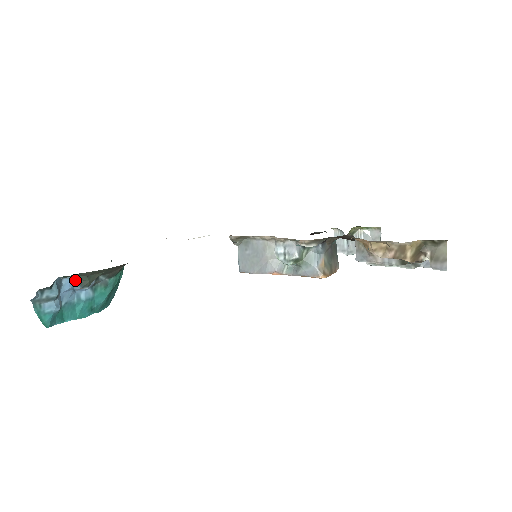
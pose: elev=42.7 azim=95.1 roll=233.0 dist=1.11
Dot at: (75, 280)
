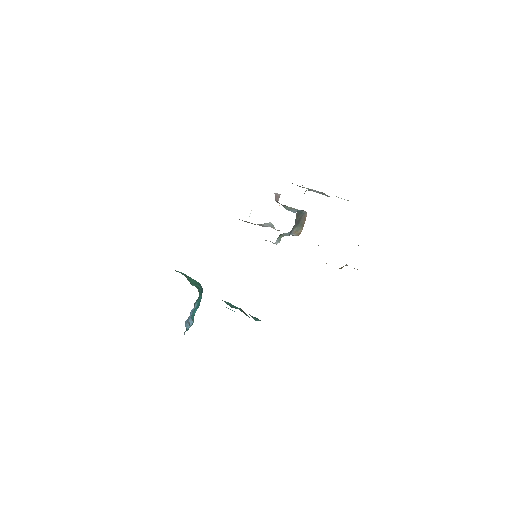
Dot at: (189, 316)
